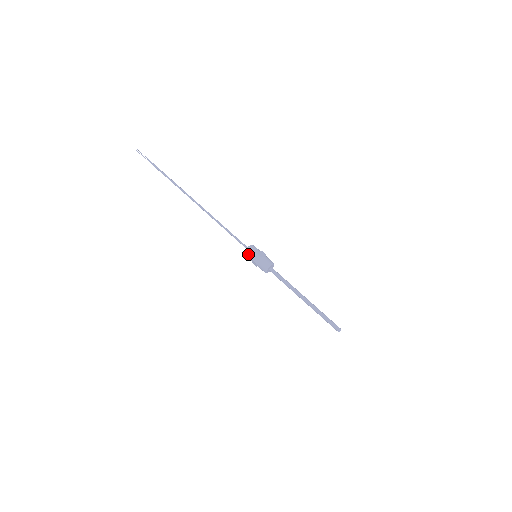
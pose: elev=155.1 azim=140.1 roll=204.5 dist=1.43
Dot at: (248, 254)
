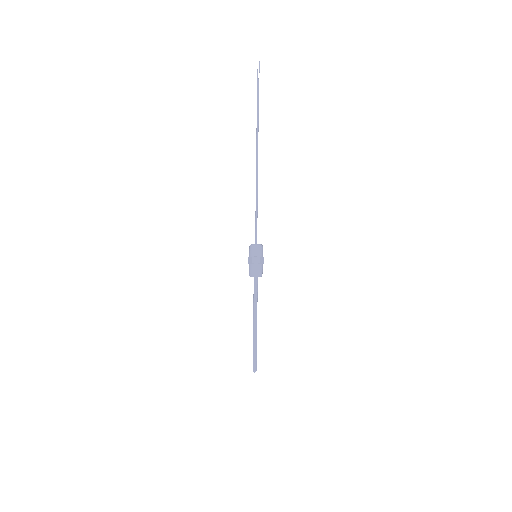
Dot at: (249, 250)
